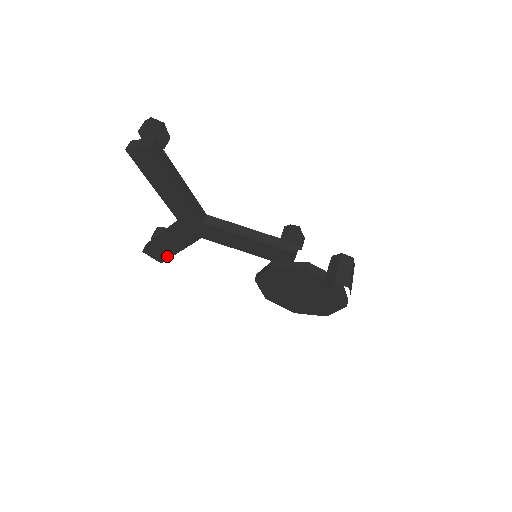
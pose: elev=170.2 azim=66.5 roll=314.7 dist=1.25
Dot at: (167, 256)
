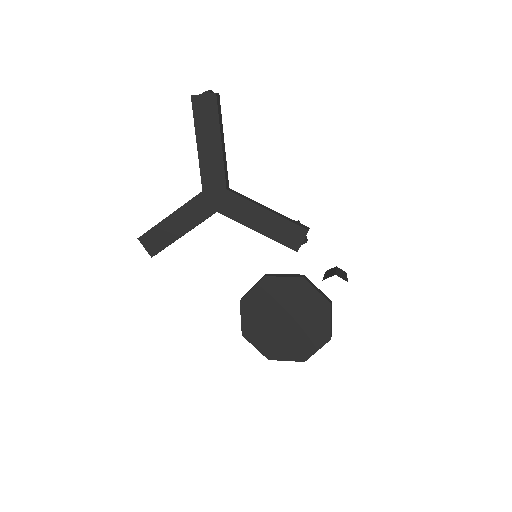
Dot at: (164, 244)
